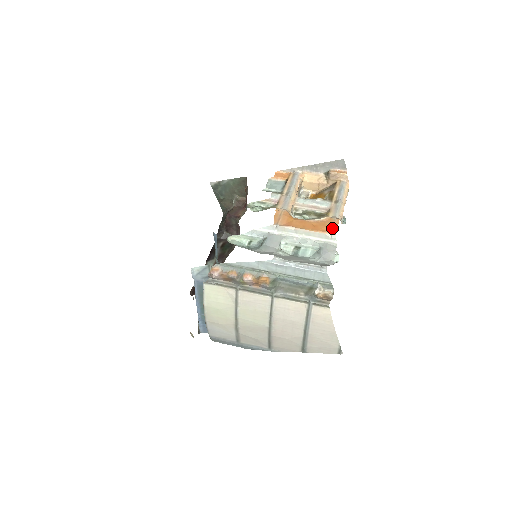
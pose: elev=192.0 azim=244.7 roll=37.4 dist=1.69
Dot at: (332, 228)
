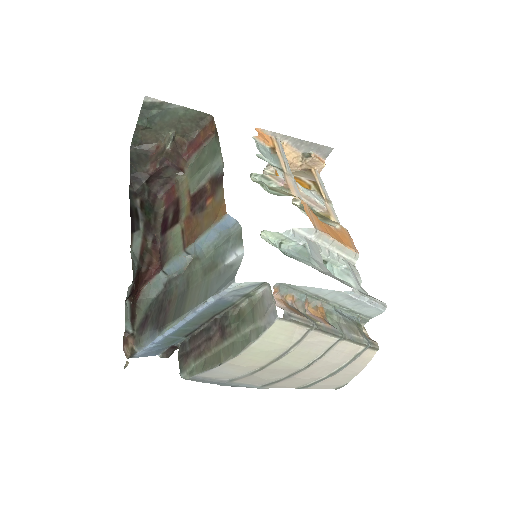
Dot at: (352, 243)
